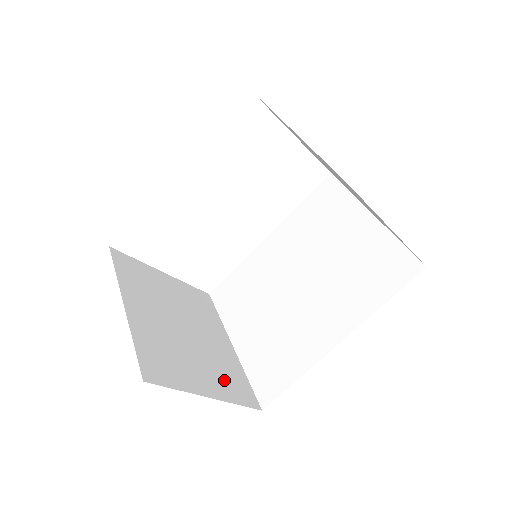
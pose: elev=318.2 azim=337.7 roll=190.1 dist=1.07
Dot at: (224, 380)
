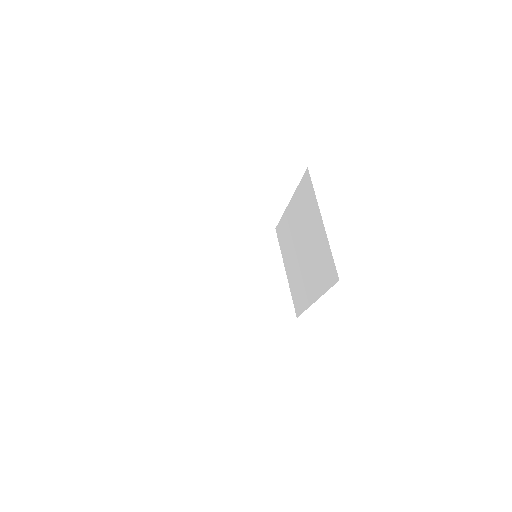
Dot at: (269, 307)
